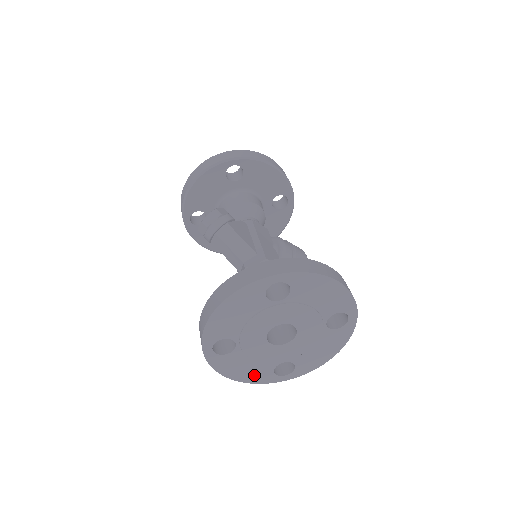
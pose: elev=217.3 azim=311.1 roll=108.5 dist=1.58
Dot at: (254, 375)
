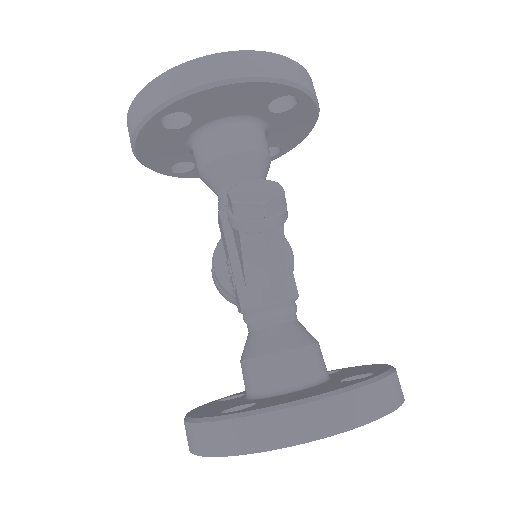
Dot at: occluded
